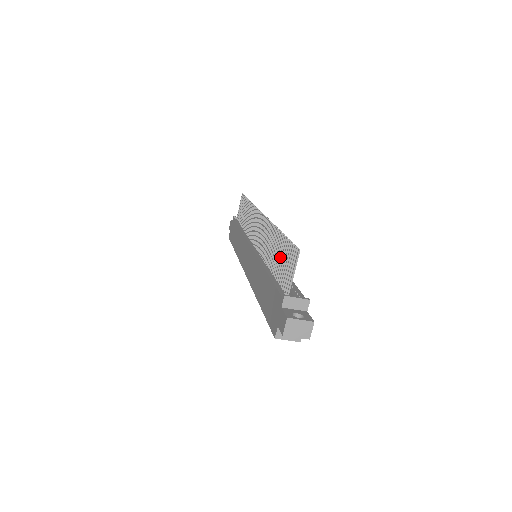
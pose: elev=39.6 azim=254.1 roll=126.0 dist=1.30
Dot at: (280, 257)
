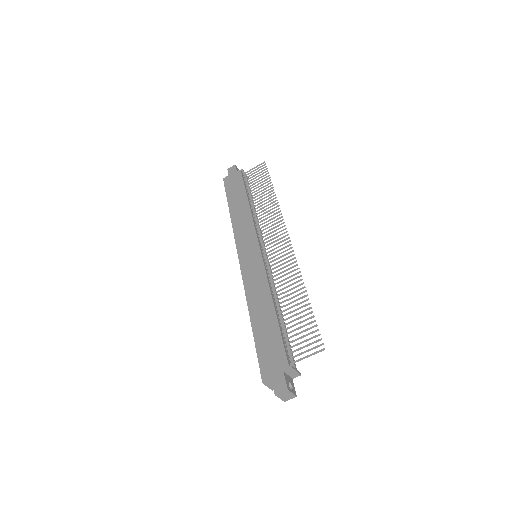
Dot at: (297, 319)
